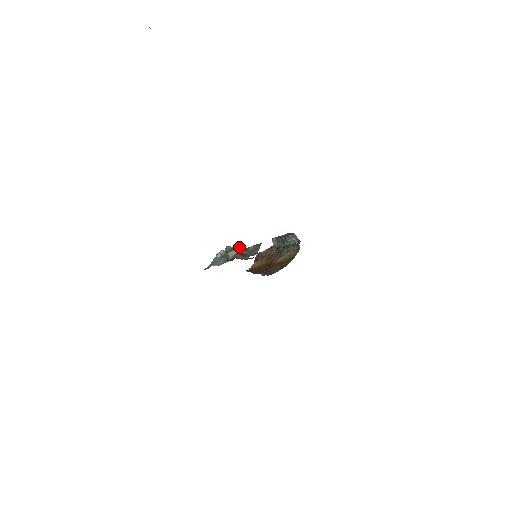
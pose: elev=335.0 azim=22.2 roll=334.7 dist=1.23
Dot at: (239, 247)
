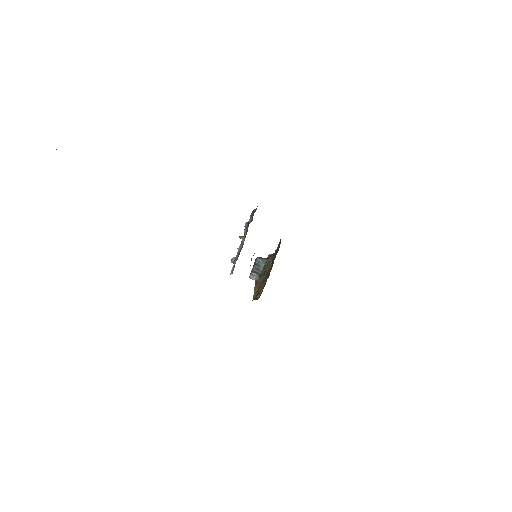
Dot at: occluded
